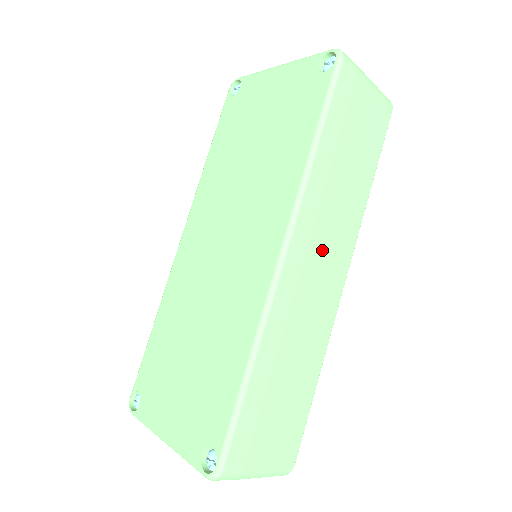
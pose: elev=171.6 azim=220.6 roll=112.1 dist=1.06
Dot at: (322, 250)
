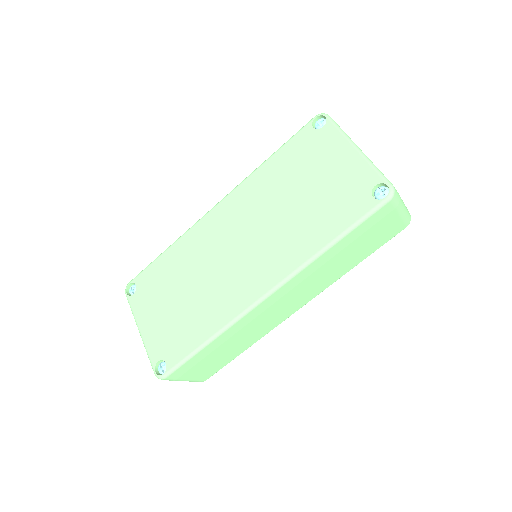
Dot at: (294, 296)
